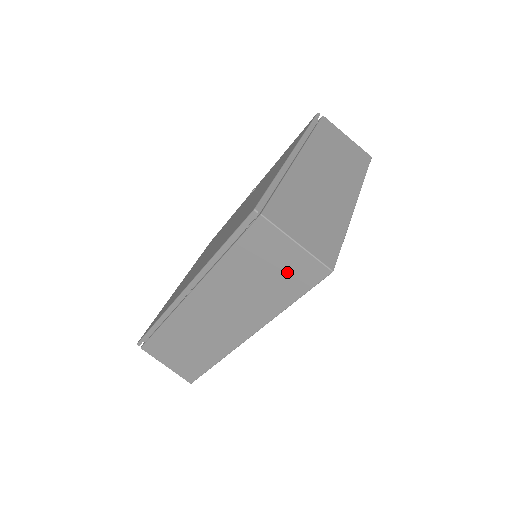
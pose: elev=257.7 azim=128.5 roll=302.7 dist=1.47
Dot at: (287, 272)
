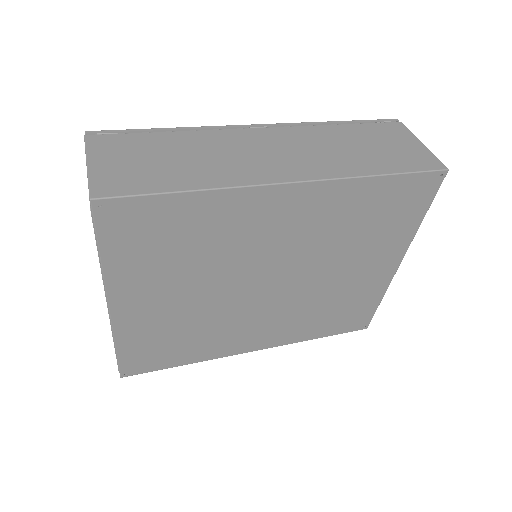
Dot at: (400, 154)
